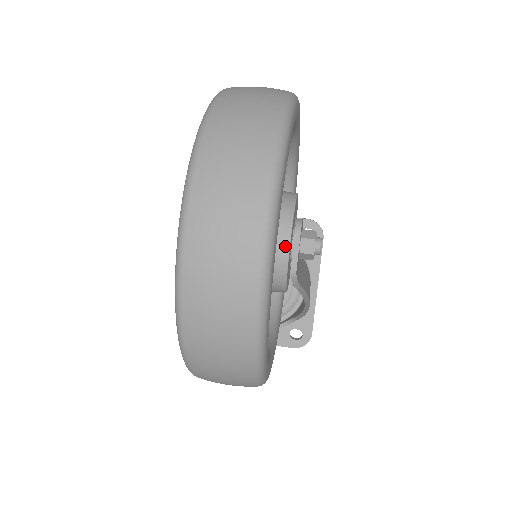
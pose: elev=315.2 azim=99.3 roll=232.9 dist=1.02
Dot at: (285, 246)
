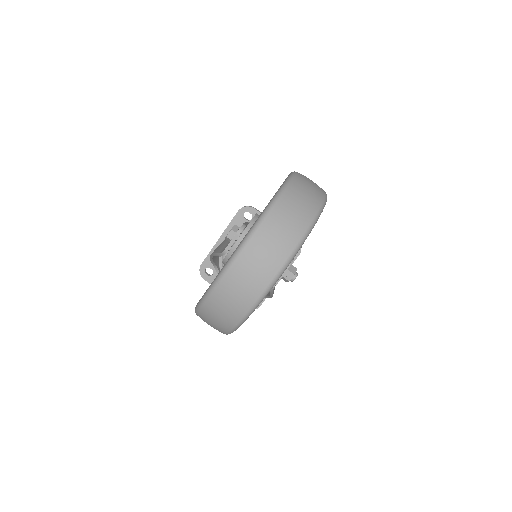
Dot at: occluded
